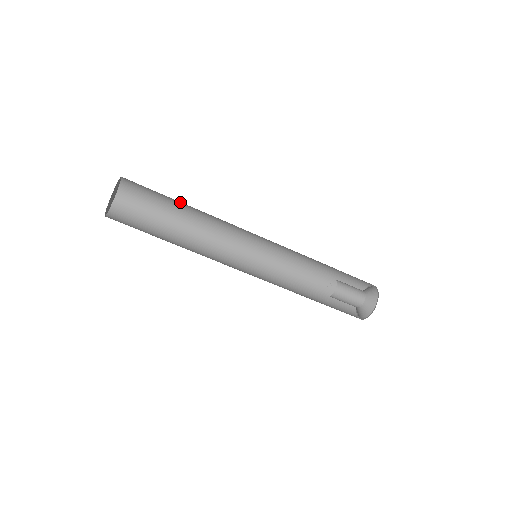
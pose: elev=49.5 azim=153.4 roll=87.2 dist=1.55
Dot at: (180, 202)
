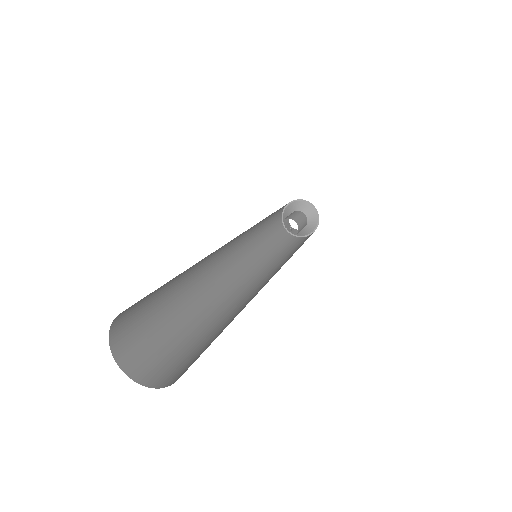
Dot at: occluded
